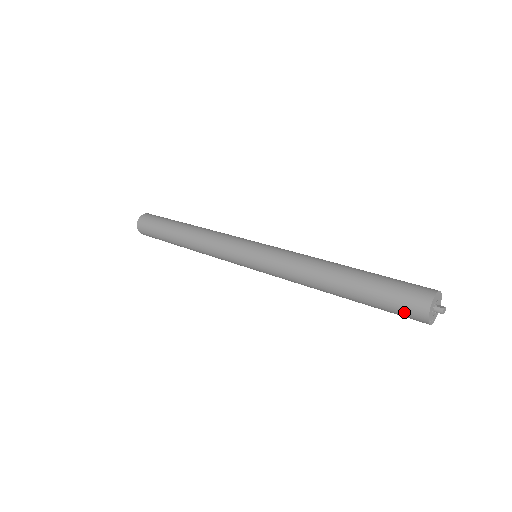
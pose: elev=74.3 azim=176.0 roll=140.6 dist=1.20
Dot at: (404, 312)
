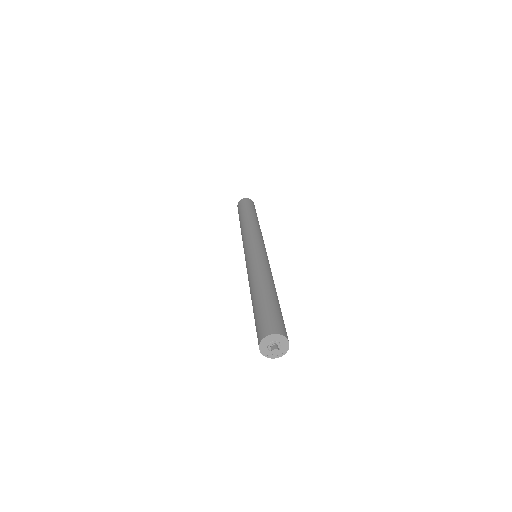
Dot at: occluded
